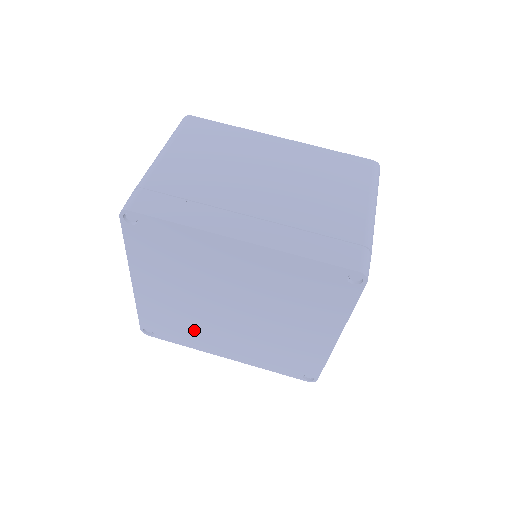
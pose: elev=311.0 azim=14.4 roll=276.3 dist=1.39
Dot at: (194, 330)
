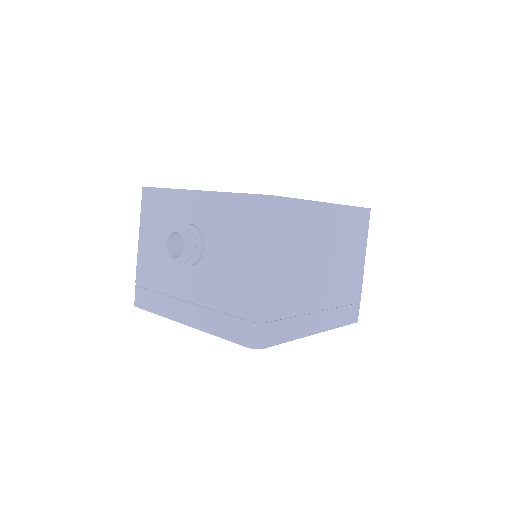
Dot at: occluded
